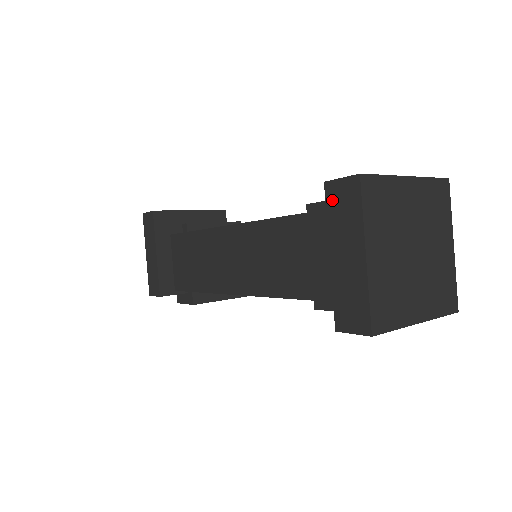
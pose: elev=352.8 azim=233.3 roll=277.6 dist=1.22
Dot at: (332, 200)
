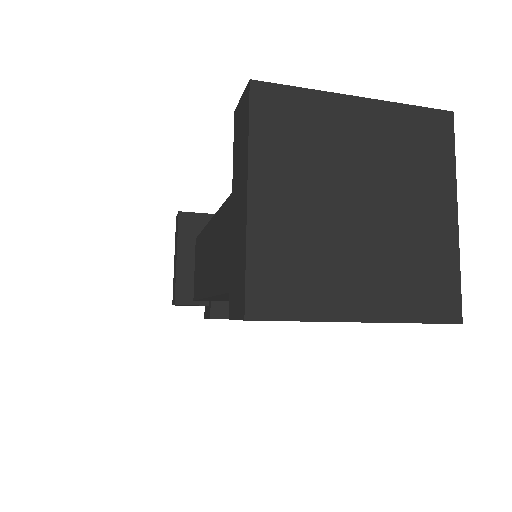
Dot at: (236, 131)
